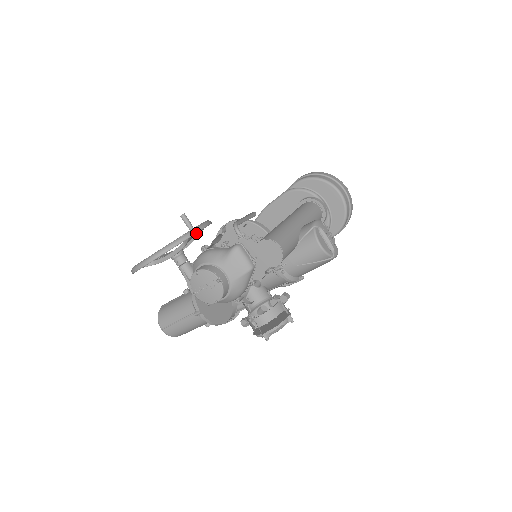
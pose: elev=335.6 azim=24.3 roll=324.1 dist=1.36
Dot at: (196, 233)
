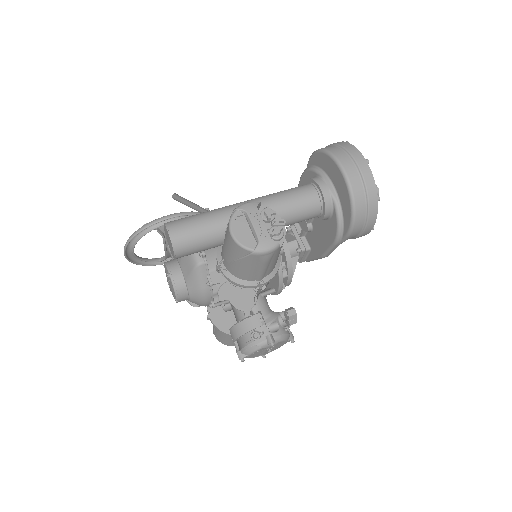
Dot at: occluded
